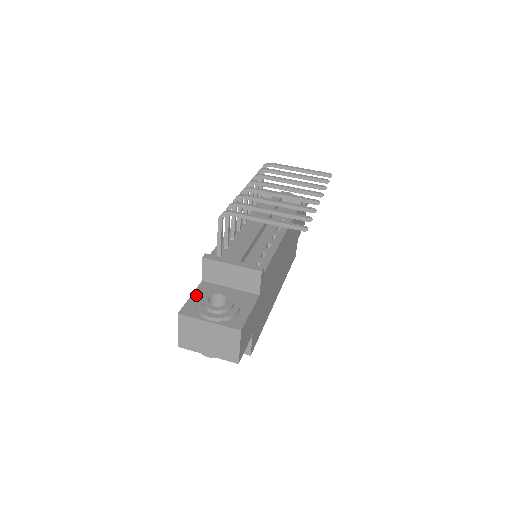
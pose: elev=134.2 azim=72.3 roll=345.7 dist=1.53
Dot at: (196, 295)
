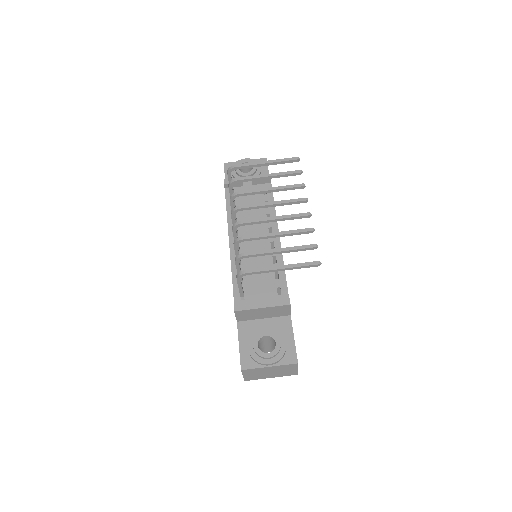
Dot at: (242, 342)
